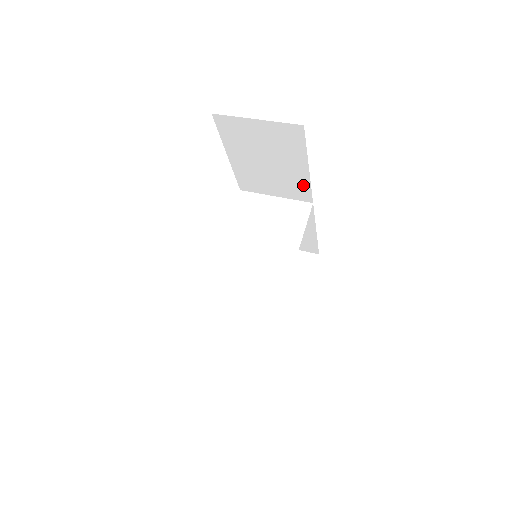
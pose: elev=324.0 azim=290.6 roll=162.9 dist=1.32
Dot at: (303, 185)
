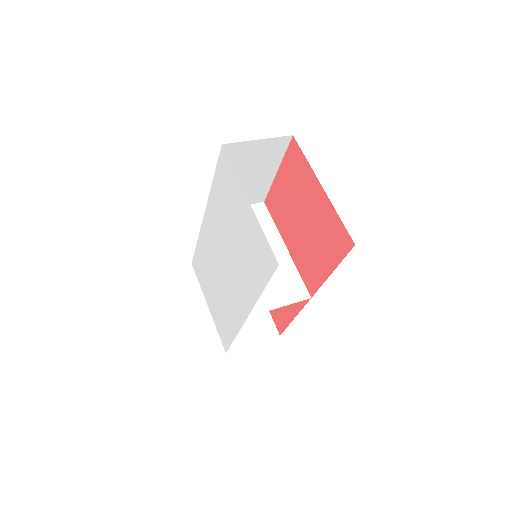
Dot at: (264, 188)
